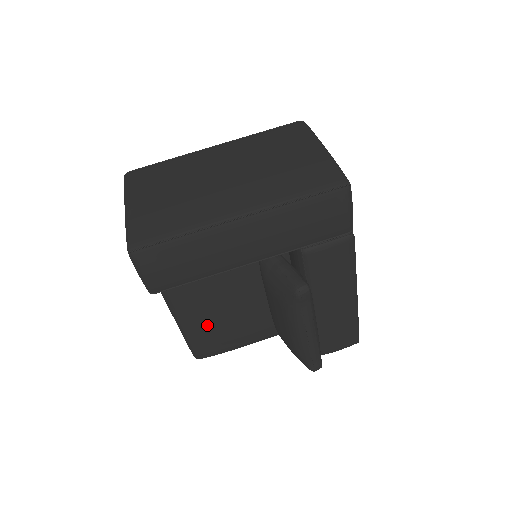
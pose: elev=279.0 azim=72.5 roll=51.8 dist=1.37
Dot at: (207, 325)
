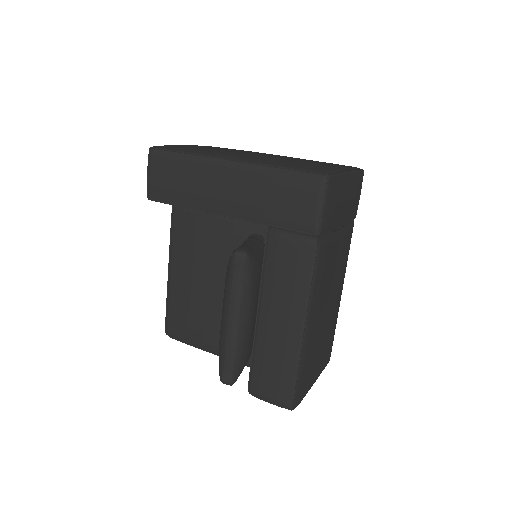
Dot at: (186, 295)
